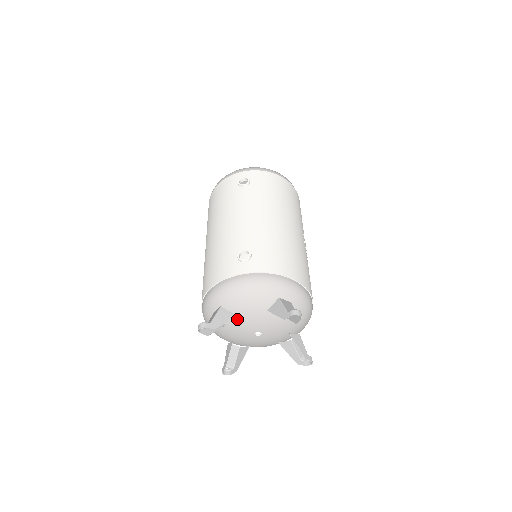
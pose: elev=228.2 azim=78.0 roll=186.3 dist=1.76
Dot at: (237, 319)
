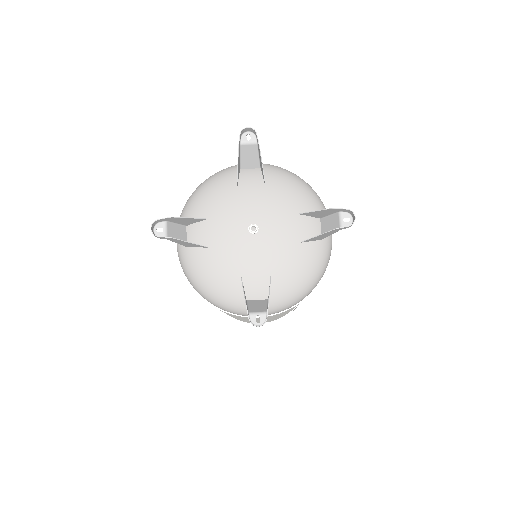
Dot at: (260, 190)
